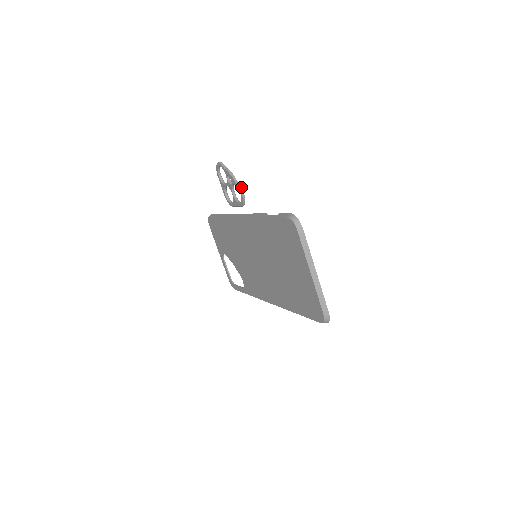
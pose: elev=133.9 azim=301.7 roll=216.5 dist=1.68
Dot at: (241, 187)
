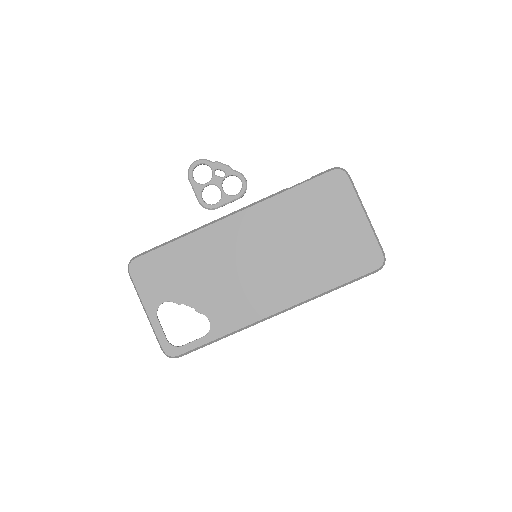
Dot at: (242, 174)
